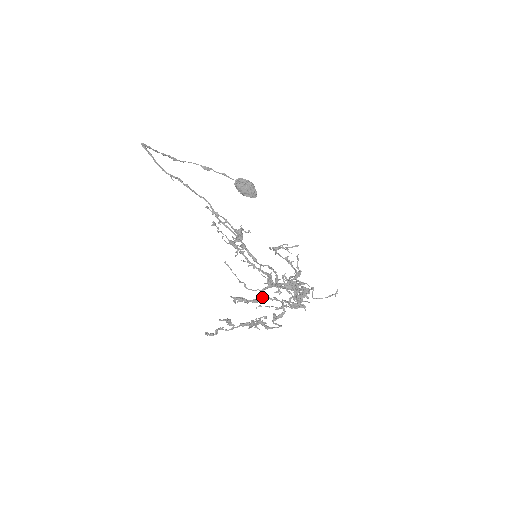
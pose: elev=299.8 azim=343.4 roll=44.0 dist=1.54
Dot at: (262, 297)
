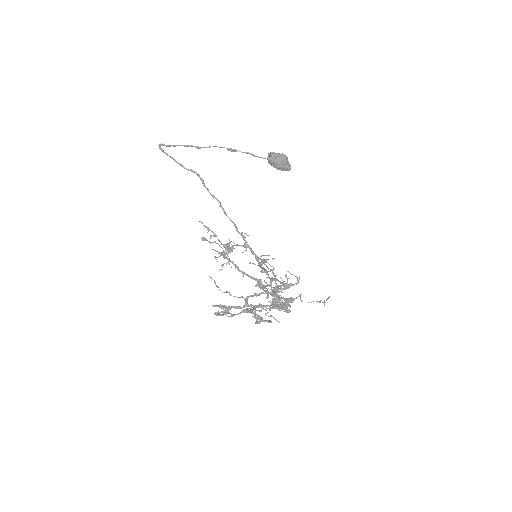
Dot at: occluded
